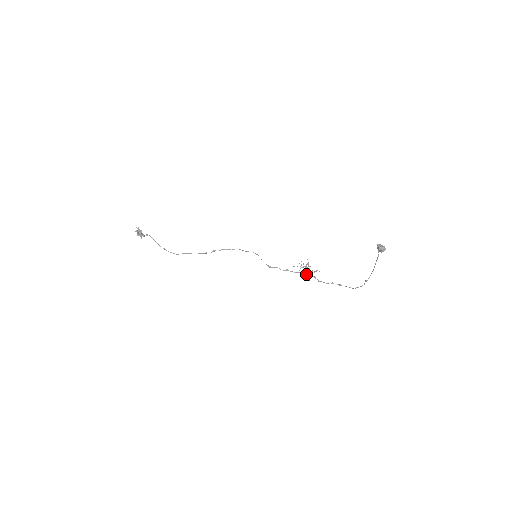
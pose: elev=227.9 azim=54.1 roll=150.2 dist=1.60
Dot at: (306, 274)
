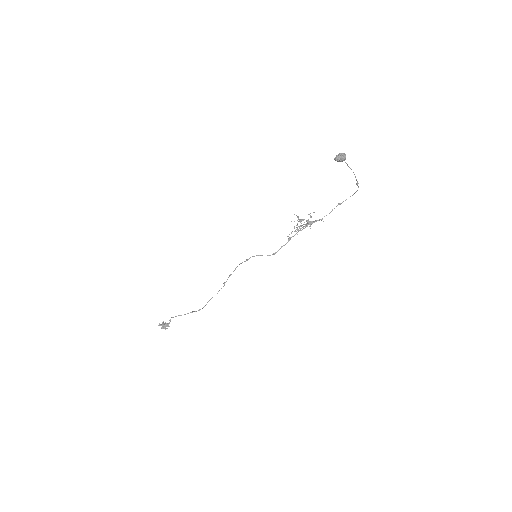
Dot at: occluded
